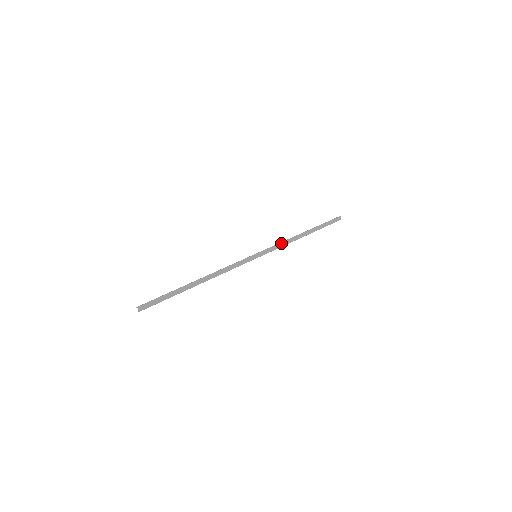
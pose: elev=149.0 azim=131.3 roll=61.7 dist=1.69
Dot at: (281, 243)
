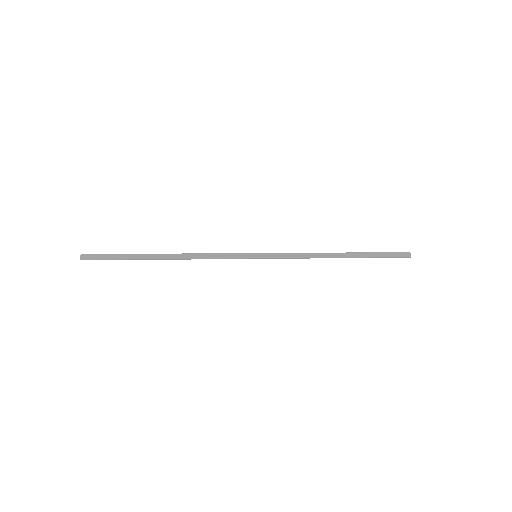
Dot at: (299, 253)
